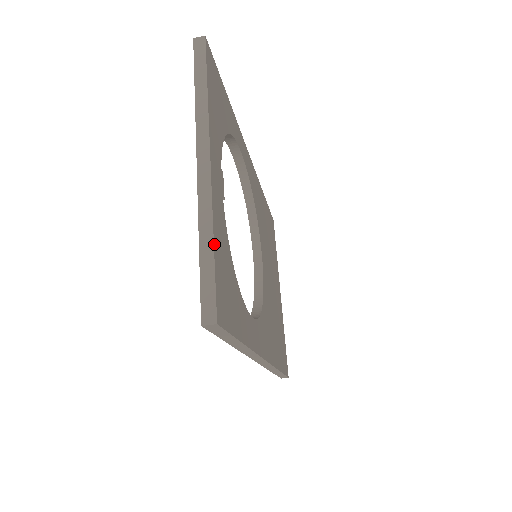
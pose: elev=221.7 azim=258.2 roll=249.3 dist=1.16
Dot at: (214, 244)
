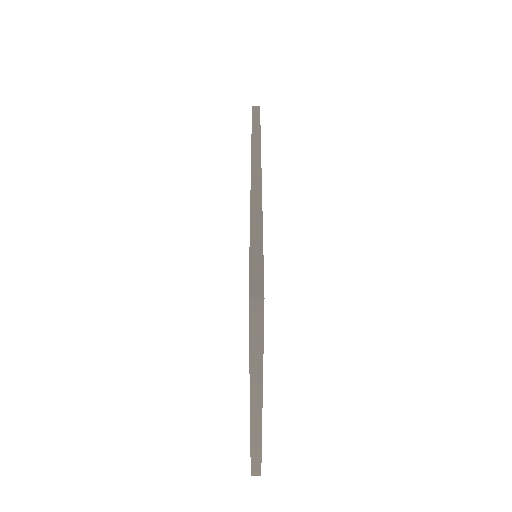
Dot at: (261, 445)
